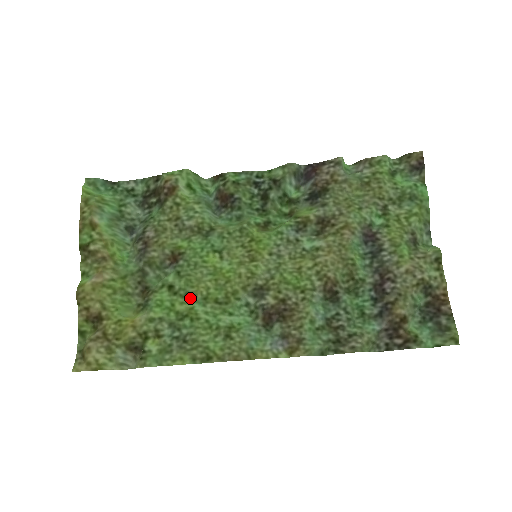
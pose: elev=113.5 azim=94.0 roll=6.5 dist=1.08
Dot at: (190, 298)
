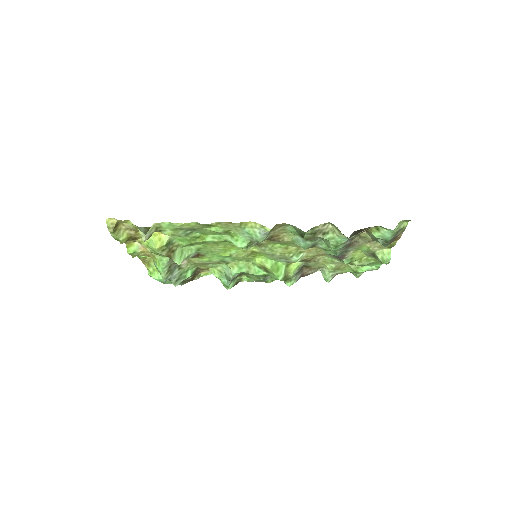
Dot at: (204, 242)
